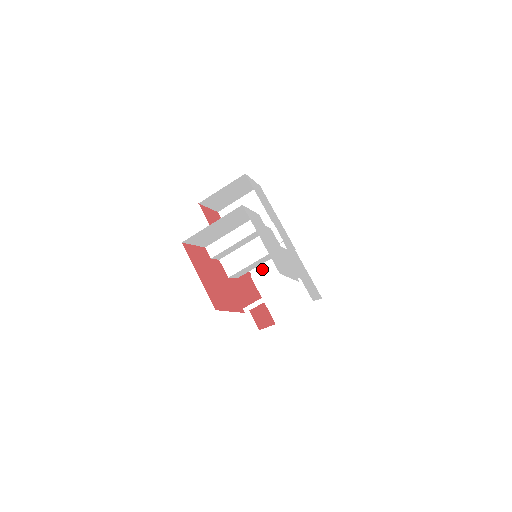
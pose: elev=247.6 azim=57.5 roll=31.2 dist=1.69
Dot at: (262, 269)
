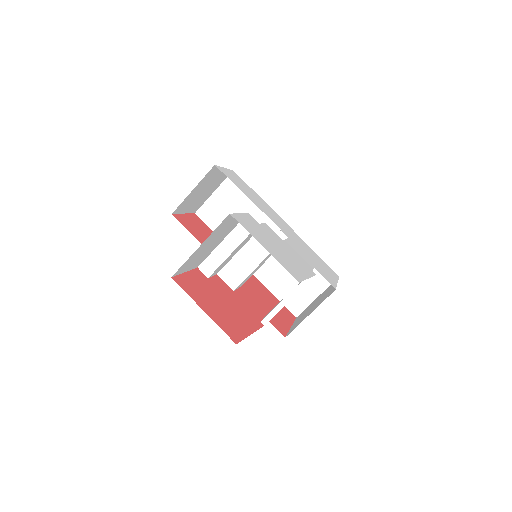
Dot at: occluded
